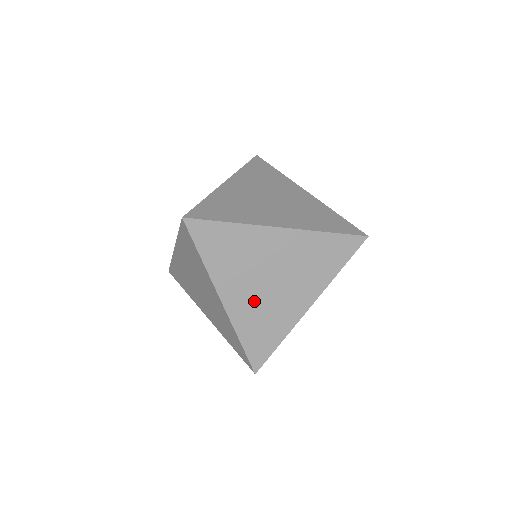
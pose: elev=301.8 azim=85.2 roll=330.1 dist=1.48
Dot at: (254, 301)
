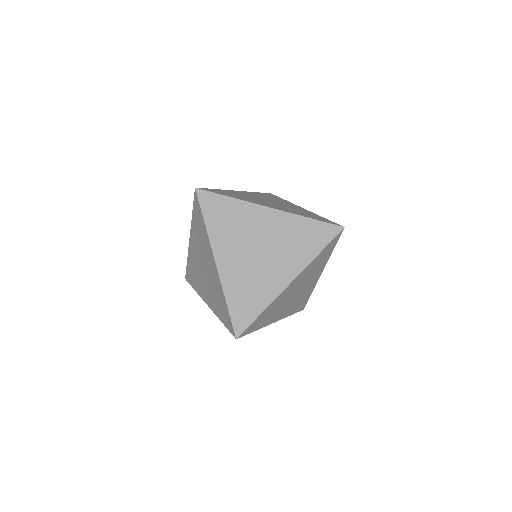
Dot at: (243, 267)
